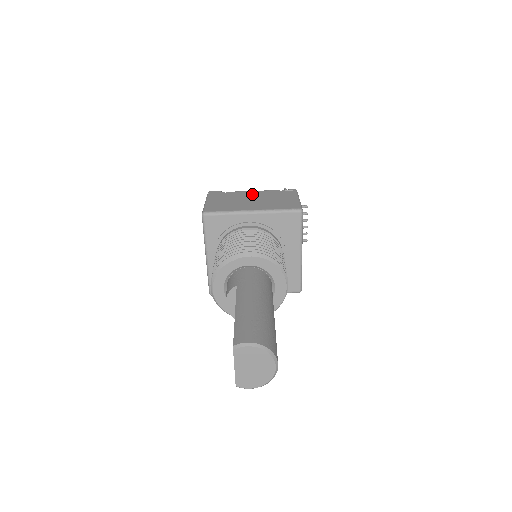
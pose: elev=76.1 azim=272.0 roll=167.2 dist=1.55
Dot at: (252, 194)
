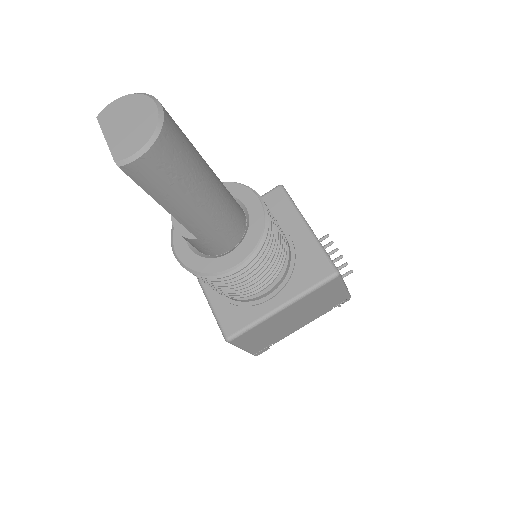
Dot at: occluded
